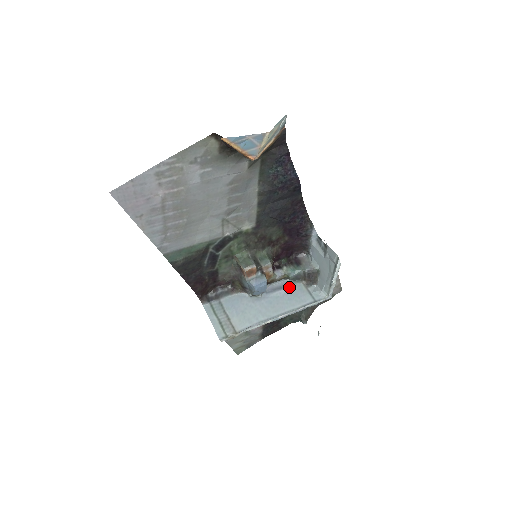
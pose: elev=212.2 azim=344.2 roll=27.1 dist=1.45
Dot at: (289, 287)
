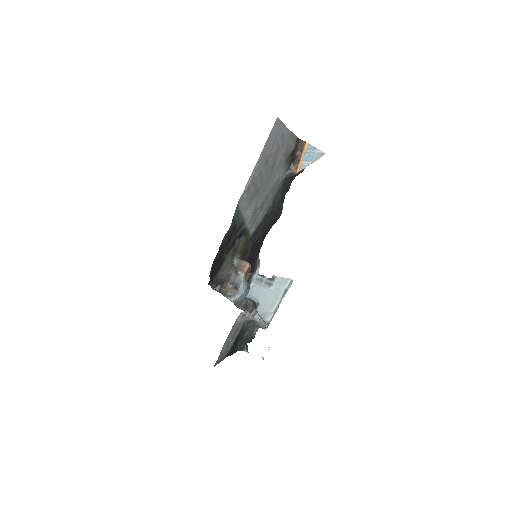
Dot at: occluded
